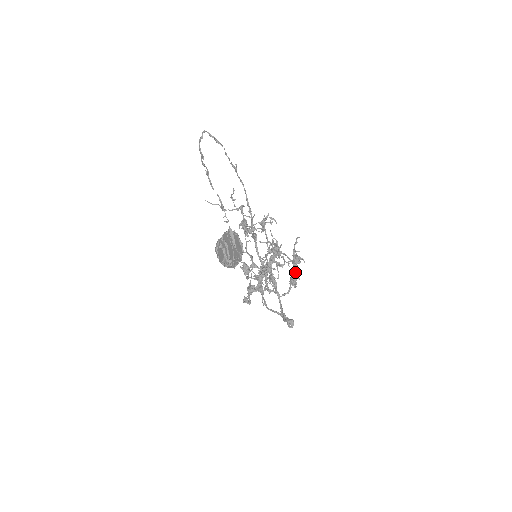
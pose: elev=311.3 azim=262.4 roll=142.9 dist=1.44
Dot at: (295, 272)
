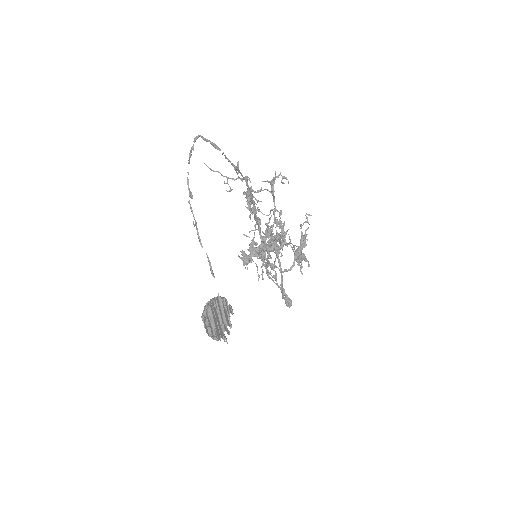
Dot at: (302, 244)
